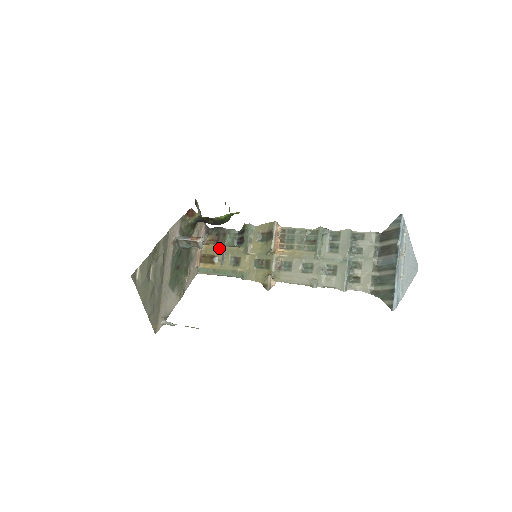
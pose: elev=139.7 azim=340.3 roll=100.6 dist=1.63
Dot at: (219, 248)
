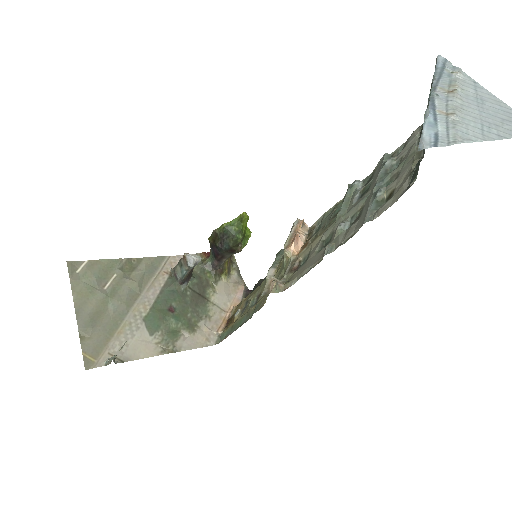
Dot at: (245, 298)
